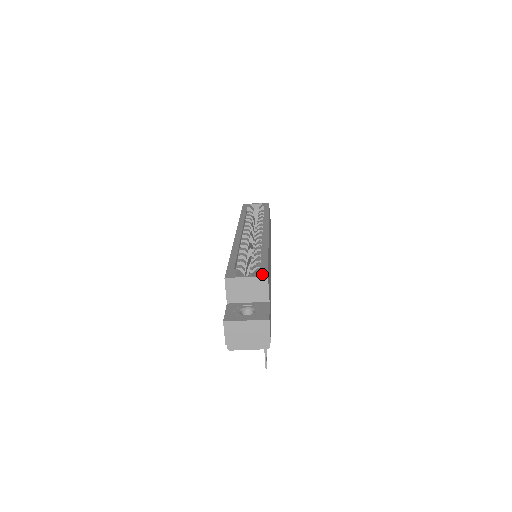
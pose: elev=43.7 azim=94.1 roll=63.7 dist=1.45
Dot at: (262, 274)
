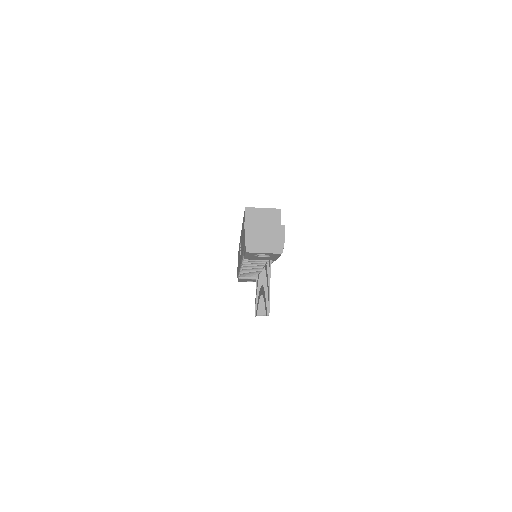
Dot at: (276, 209)
